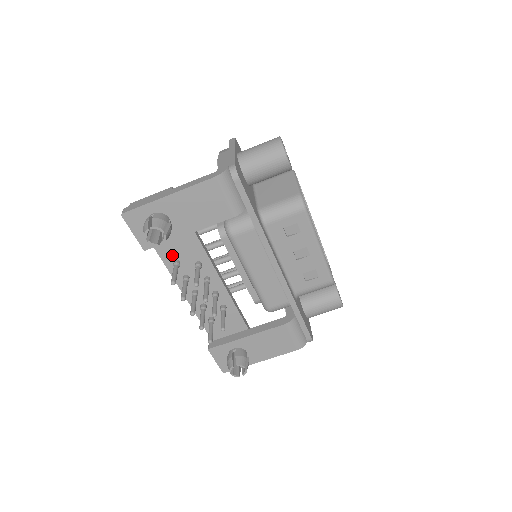
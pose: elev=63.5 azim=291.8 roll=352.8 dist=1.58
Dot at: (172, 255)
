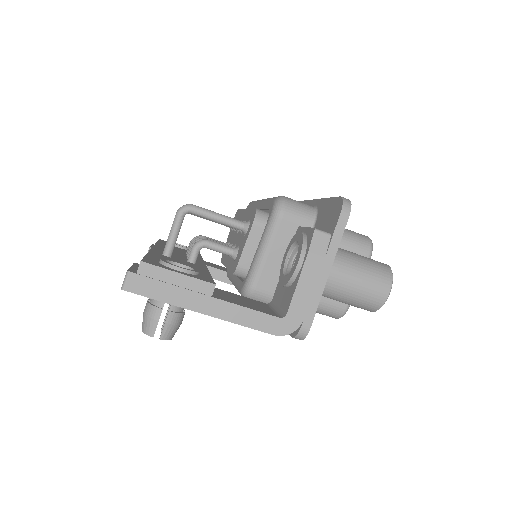
Dot at: occluded
